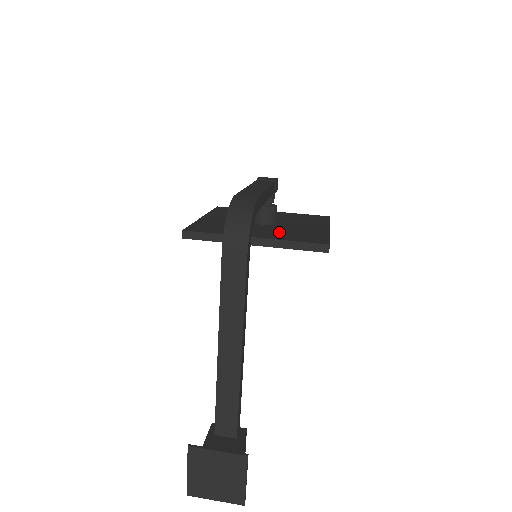
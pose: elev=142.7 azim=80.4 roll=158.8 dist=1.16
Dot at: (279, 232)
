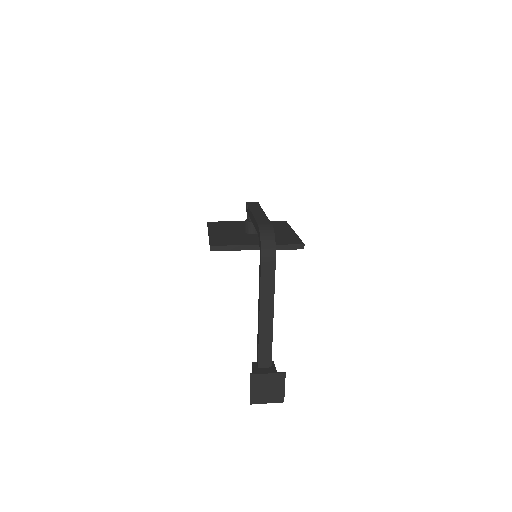
Dot at: occluded
